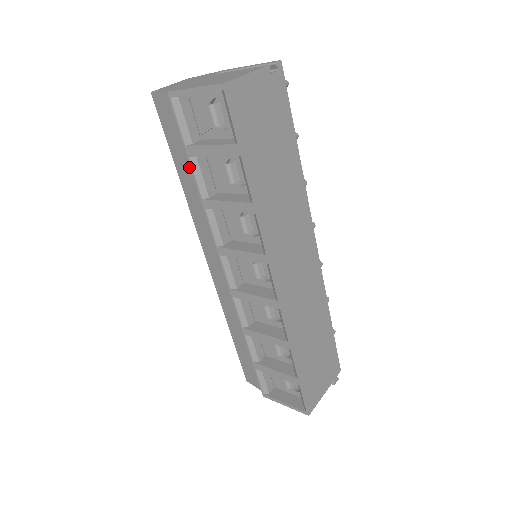
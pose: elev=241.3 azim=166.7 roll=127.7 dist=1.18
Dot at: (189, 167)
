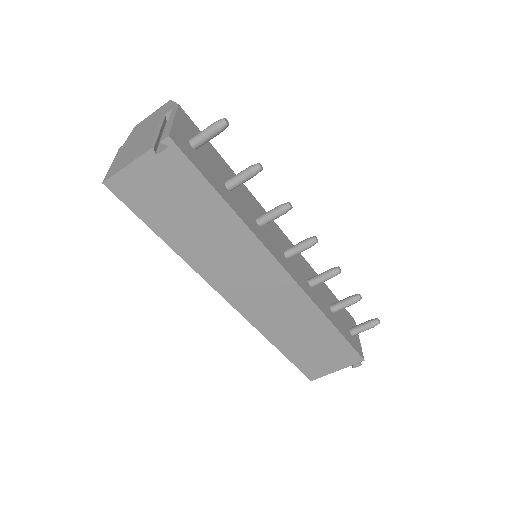
Dot at: occluded
